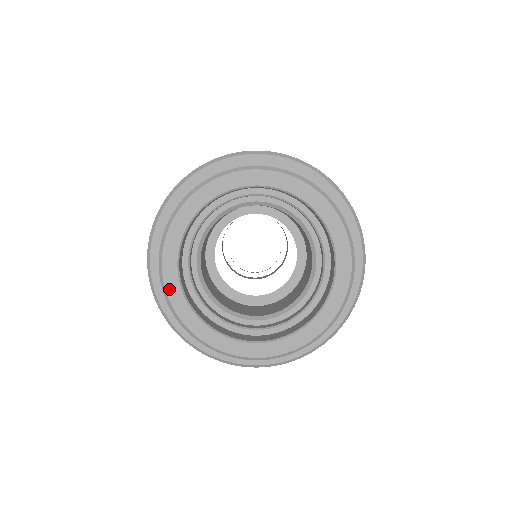
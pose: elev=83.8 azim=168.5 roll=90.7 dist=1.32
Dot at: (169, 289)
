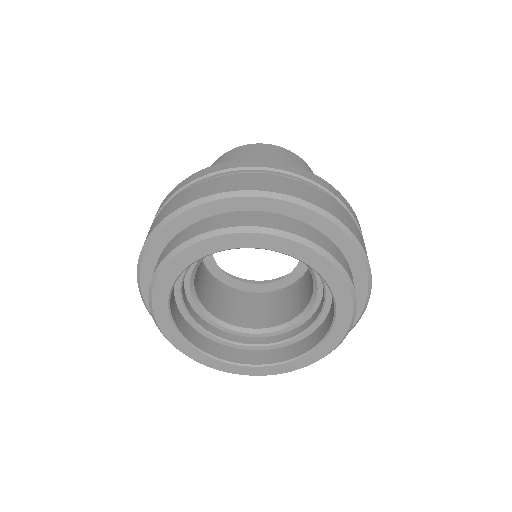
Dot at: (175, 261)
